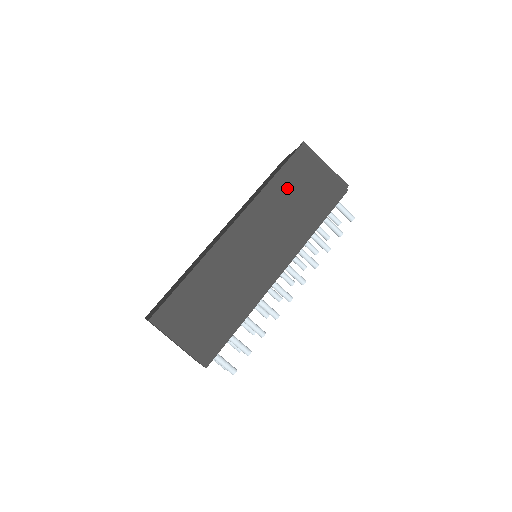
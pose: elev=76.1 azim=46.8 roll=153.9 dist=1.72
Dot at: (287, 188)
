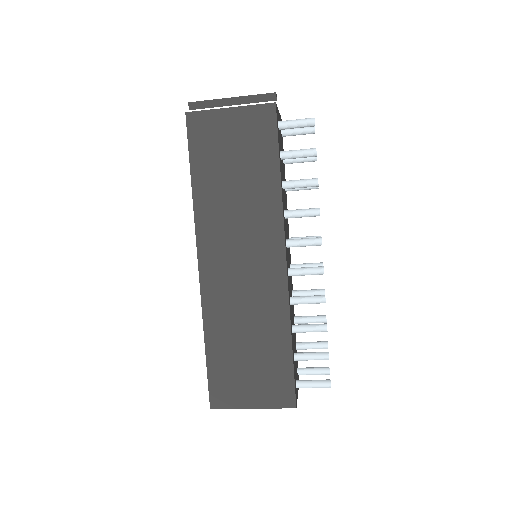
Dot at: (213, 173)
